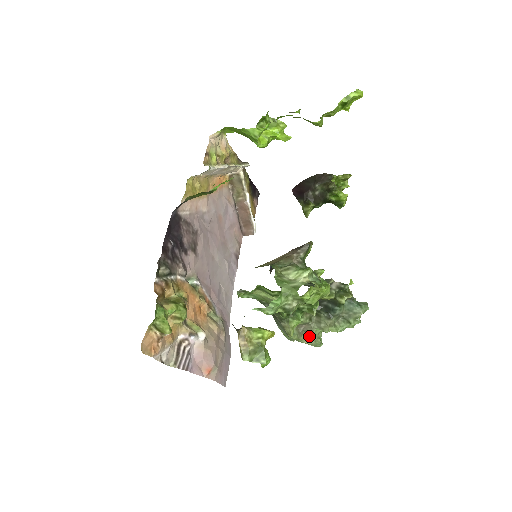
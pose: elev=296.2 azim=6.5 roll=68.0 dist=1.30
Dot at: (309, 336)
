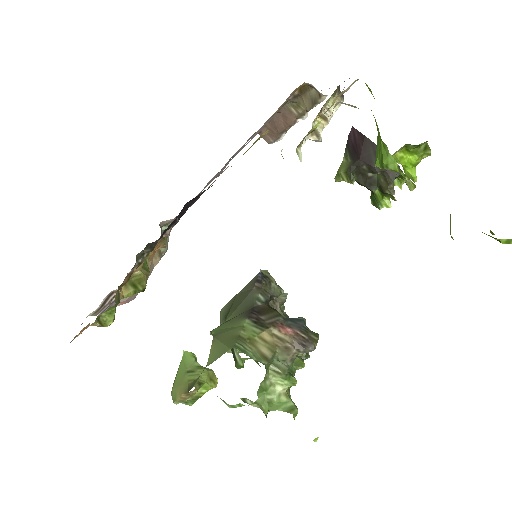
Dot at: occluded
